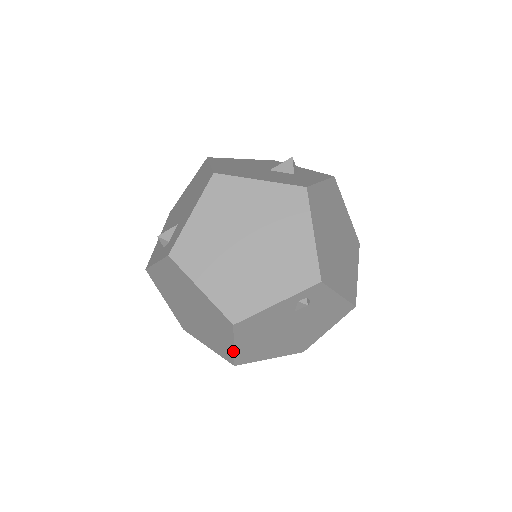
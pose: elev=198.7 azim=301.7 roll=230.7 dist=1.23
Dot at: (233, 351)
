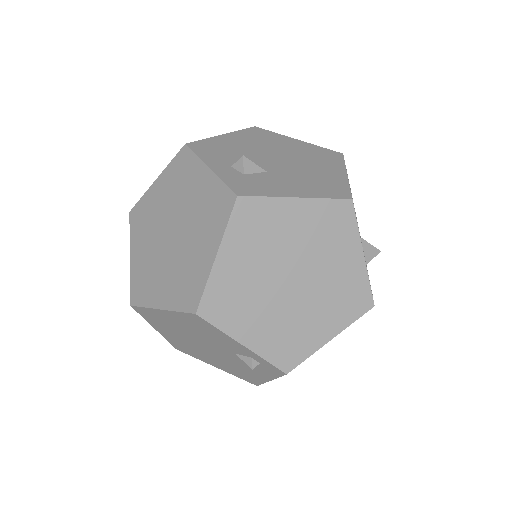
Dot at: (153, 307)
